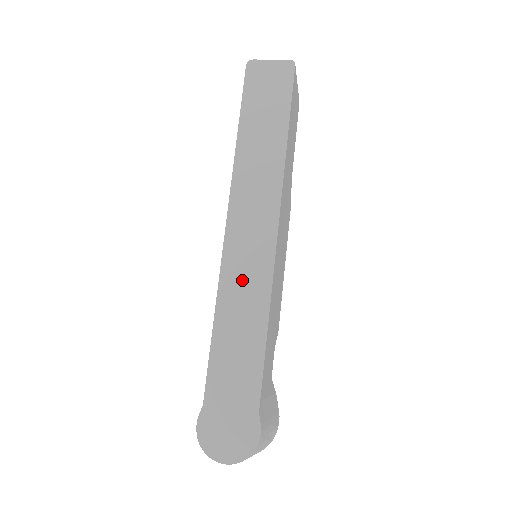
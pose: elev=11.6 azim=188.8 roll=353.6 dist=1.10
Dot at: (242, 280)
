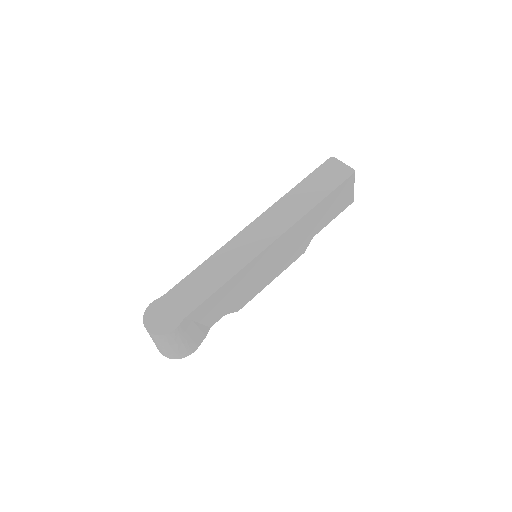
Dot at: (234, 253)
